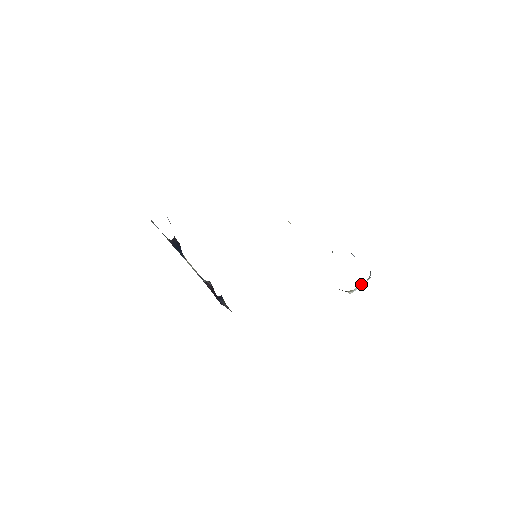
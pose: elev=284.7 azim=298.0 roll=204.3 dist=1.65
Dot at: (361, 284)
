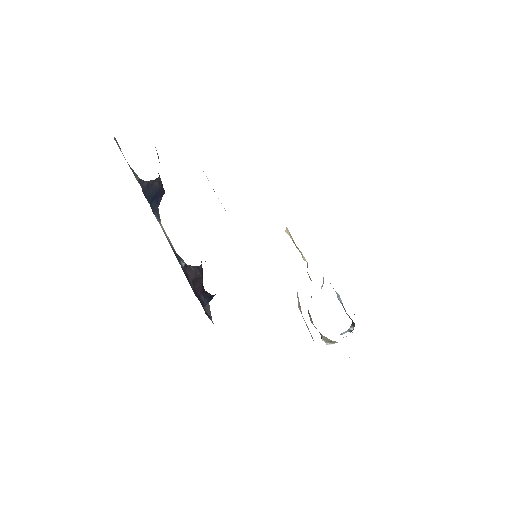
Dot at: (343, 337)
